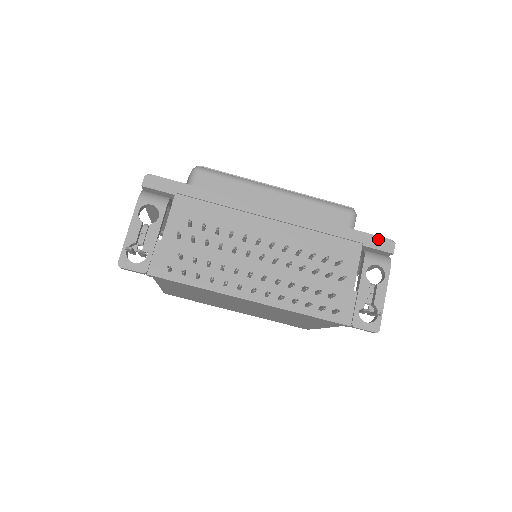
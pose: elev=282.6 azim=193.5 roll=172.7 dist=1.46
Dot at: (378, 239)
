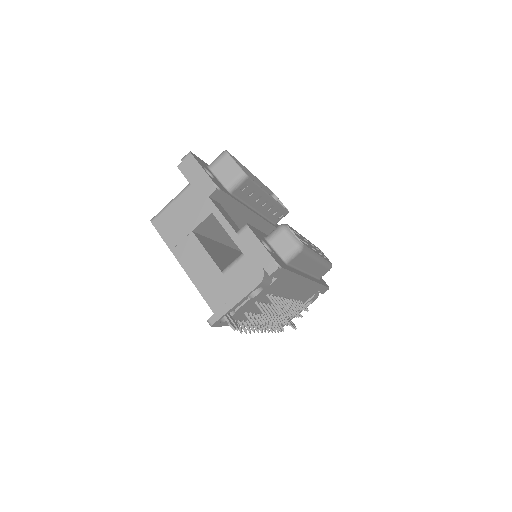
Dot at: occluded
